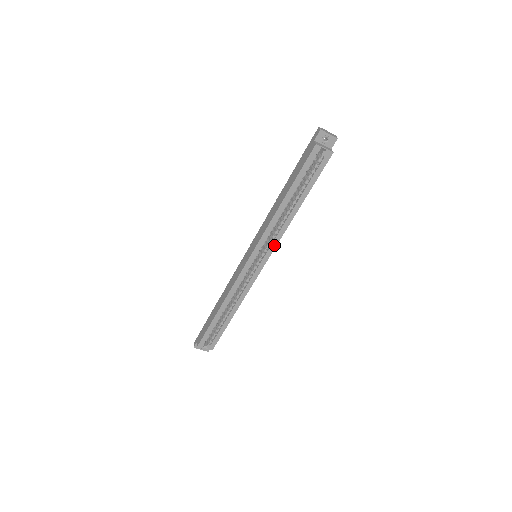
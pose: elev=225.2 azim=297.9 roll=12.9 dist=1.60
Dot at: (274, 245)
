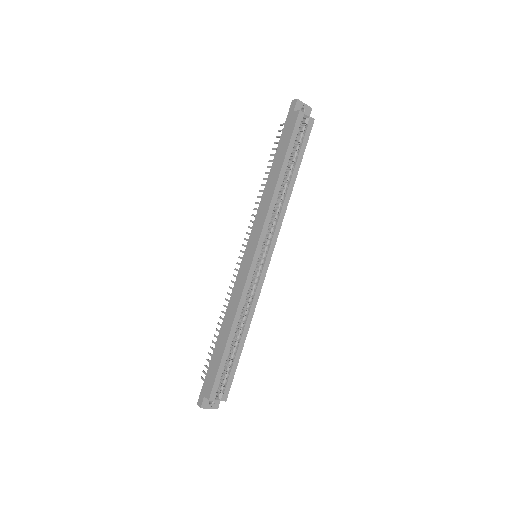
Dot at: (276, 234)
